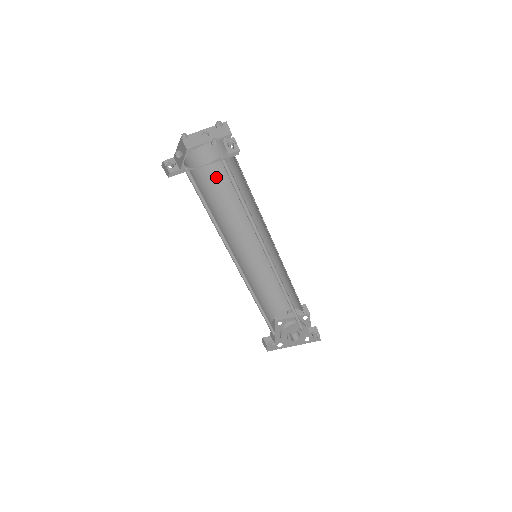
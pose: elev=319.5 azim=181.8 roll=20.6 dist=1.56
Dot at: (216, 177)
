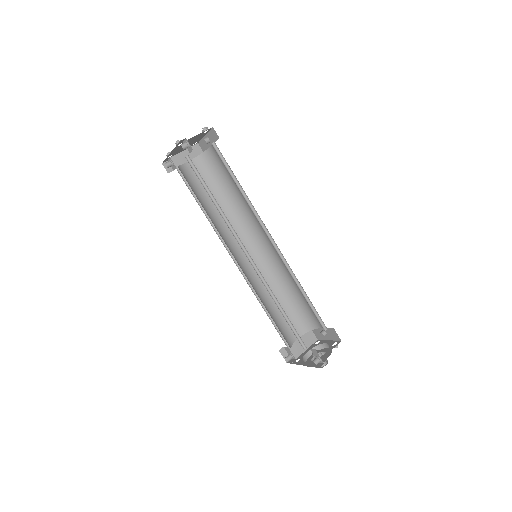
Dot at: (224, 177)
